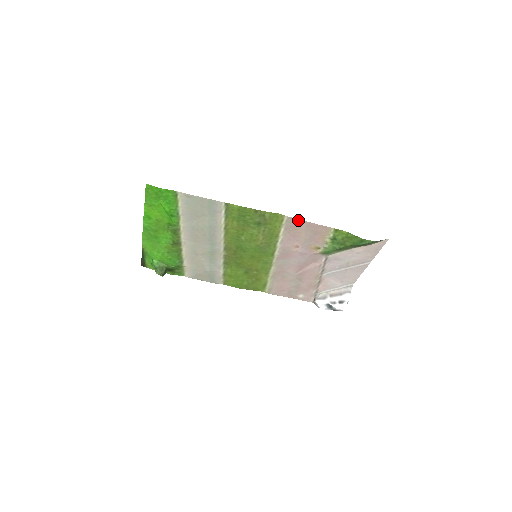
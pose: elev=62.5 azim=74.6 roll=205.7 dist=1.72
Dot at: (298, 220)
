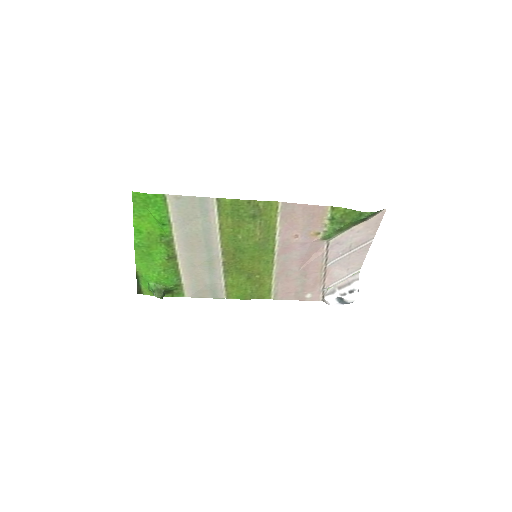
Dot at: (293, 204)
